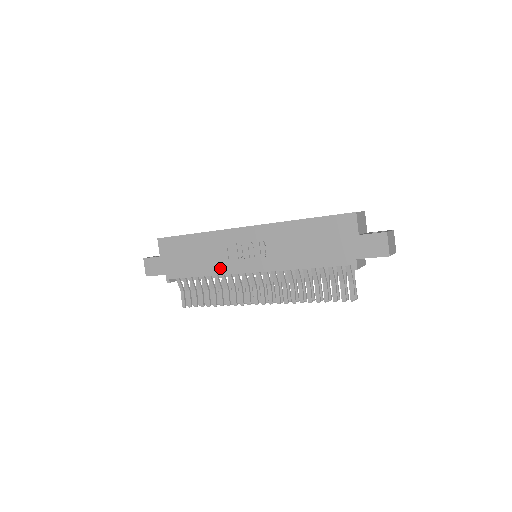
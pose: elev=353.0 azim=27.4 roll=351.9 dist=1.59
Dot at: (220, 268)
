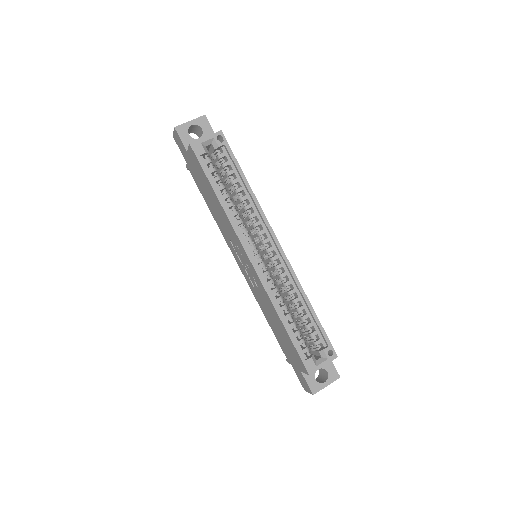
Dot at: (222, 231)
